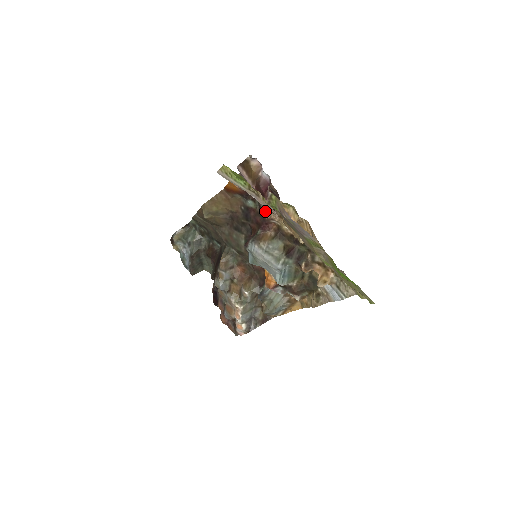
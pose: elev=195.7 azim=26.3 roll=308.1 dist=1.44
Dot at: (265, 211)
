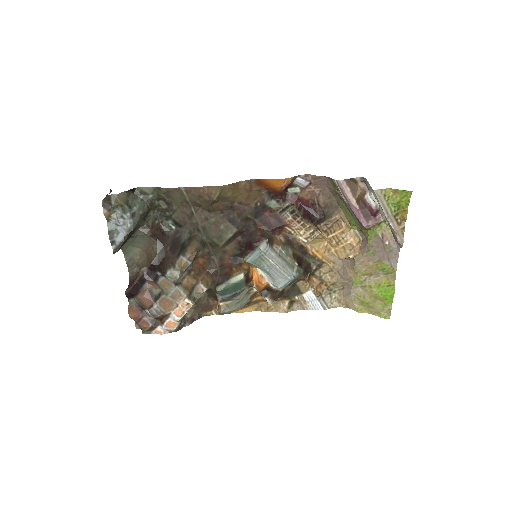
Dot at: (307, 220)
